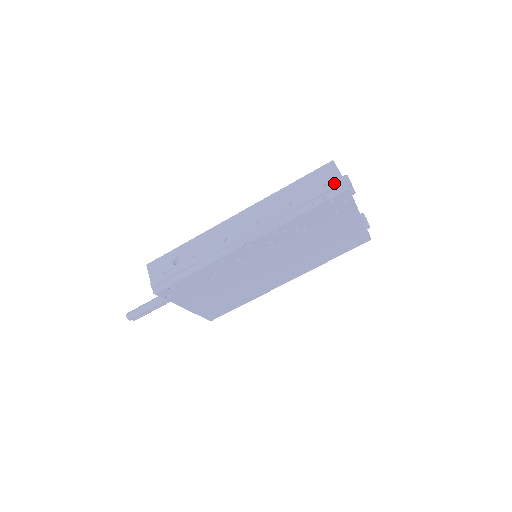
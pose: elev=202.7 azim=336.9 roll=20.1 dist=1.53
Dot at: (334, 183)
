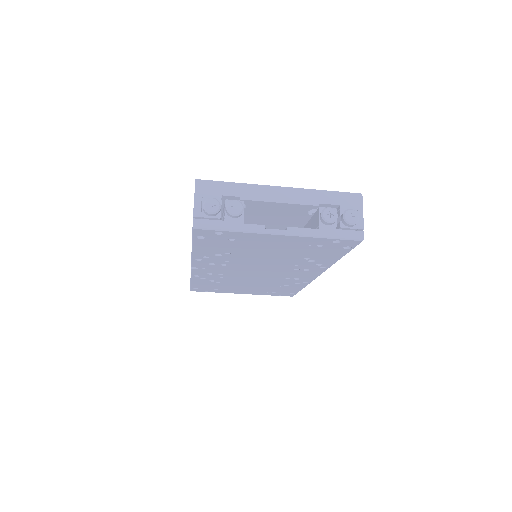
Dot at: occluded
